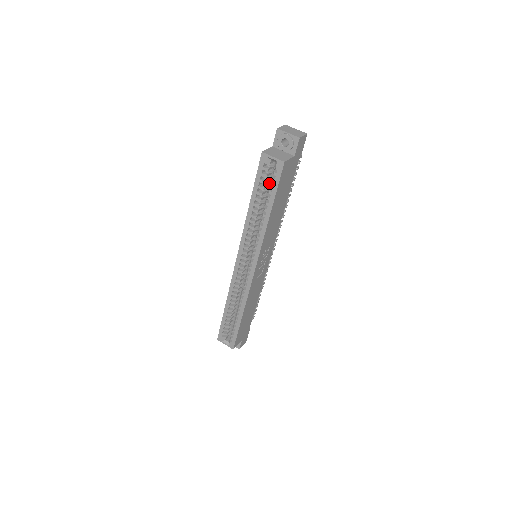
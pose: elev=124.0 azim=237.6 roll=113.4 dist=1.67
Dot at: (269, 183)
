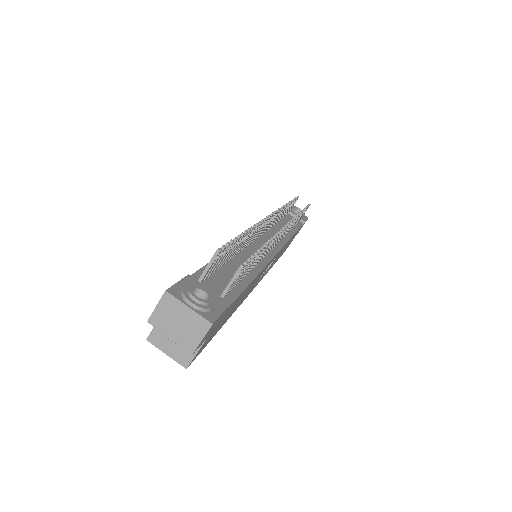
Dot at: occluded
